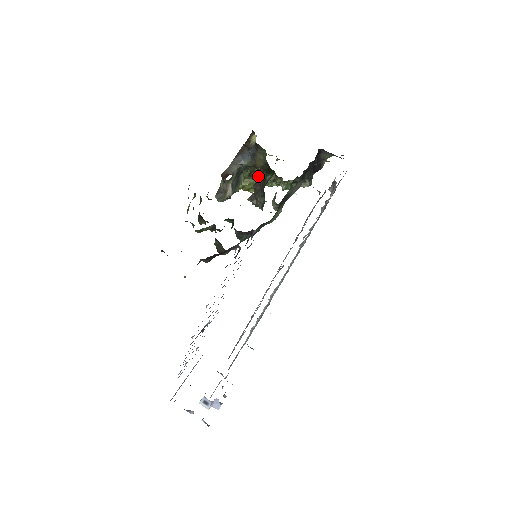
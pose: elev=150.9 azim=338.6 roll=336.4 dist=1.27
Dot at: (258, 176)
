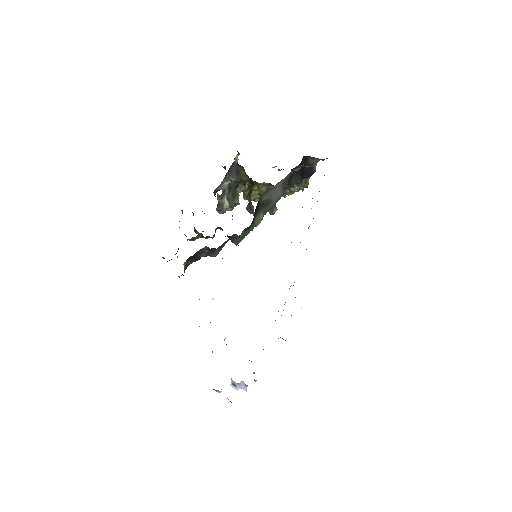
Dot at: (257, 188)
